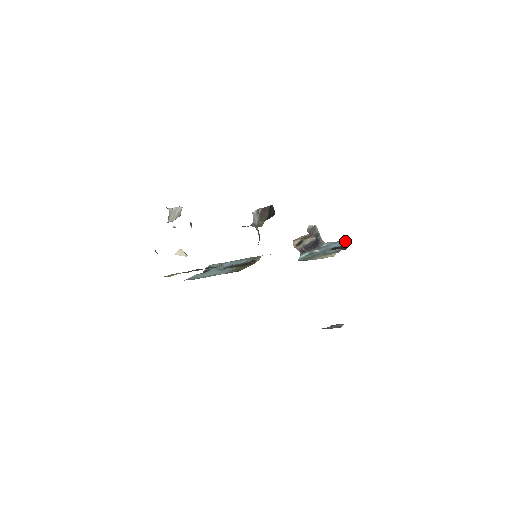
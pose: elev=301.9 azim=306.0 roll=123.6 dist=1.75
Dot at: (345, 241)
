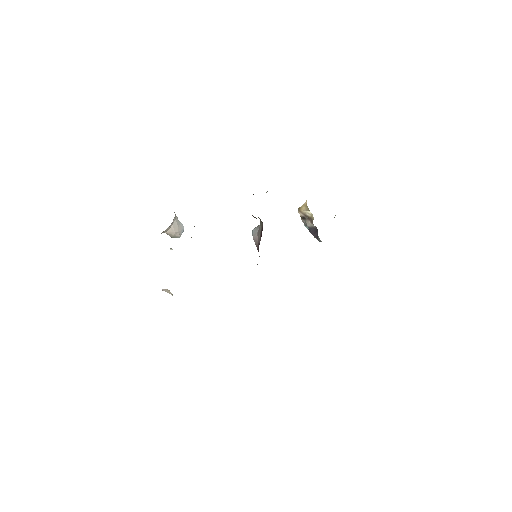
Dot at: occluded
